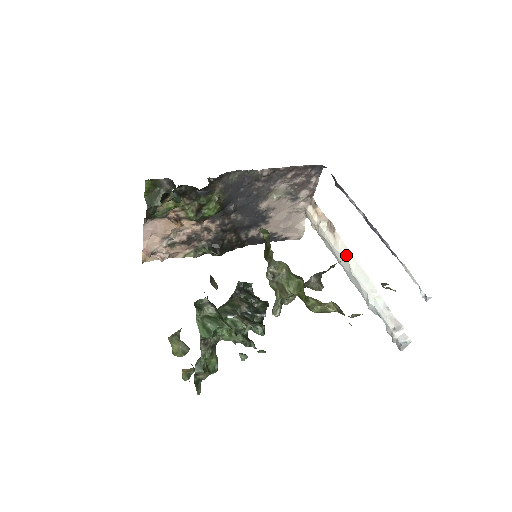
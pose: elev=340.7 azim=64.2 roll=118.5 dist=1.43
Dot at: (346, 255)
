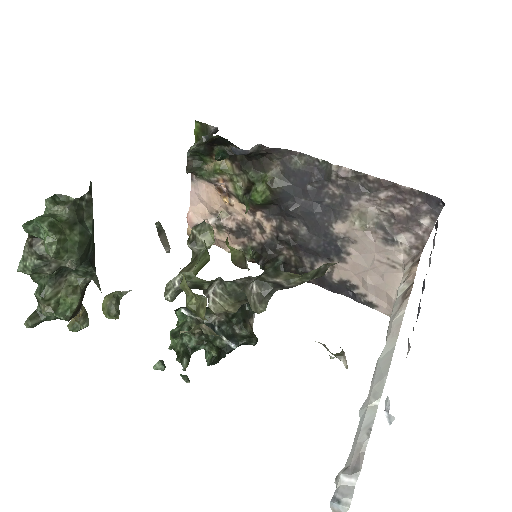
Dot at: (391, 332)
